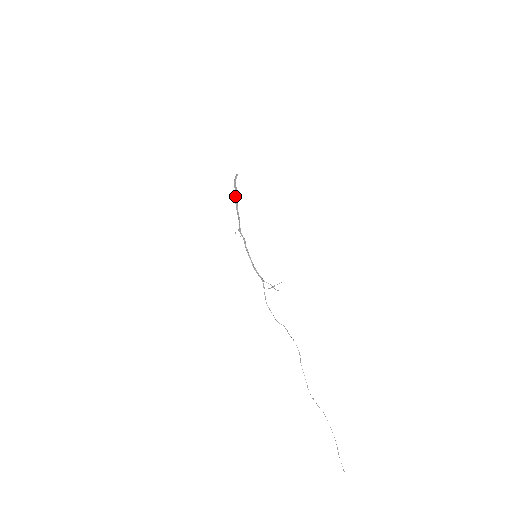
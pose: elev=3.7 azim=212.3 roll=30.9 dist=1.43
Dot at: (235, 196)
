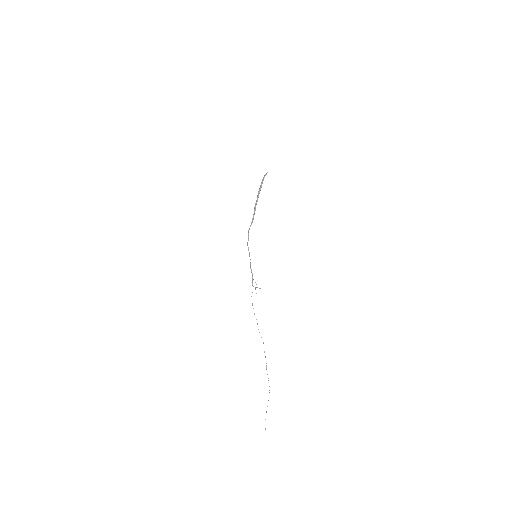
Dot at: (257, 196)
